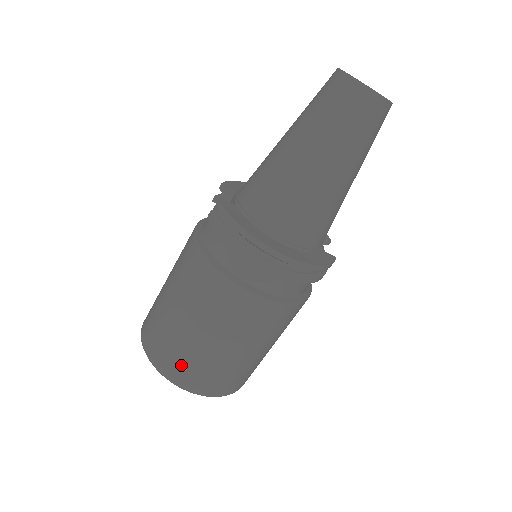
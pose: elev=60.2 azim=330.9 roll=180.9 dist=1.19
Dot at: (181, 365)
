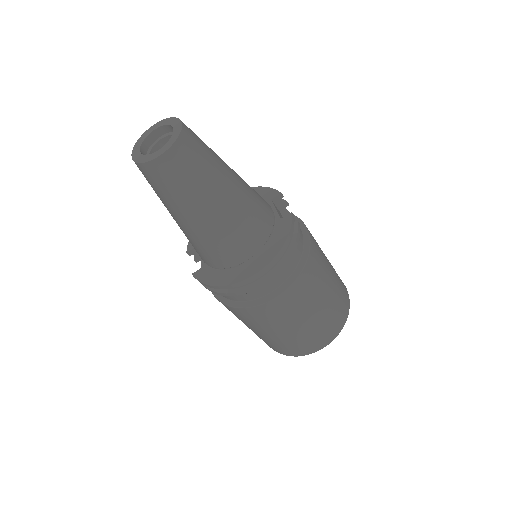
Dot at: (297, 347)
